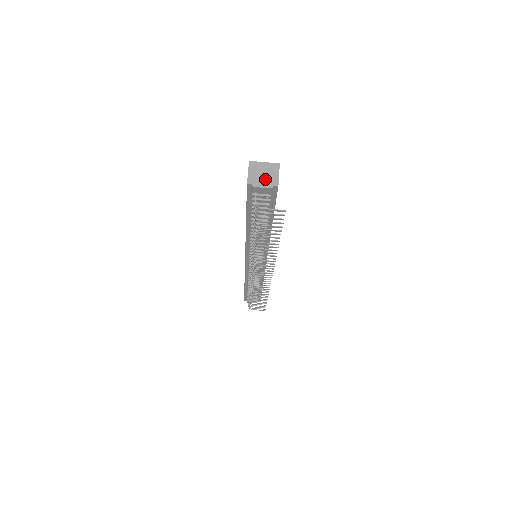
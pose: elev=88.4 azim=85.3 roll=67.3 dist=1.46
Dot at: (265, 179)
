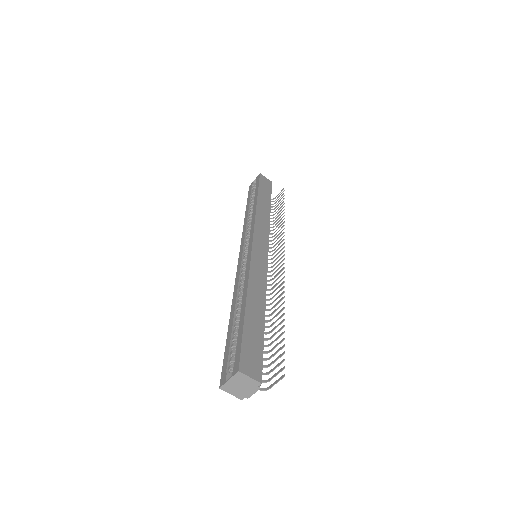
Dot at: (247, 388)
